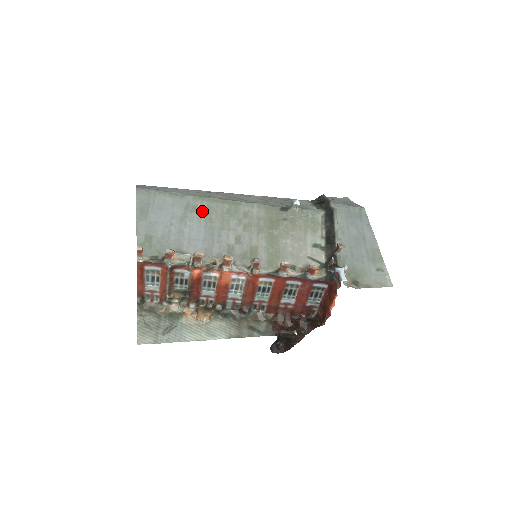
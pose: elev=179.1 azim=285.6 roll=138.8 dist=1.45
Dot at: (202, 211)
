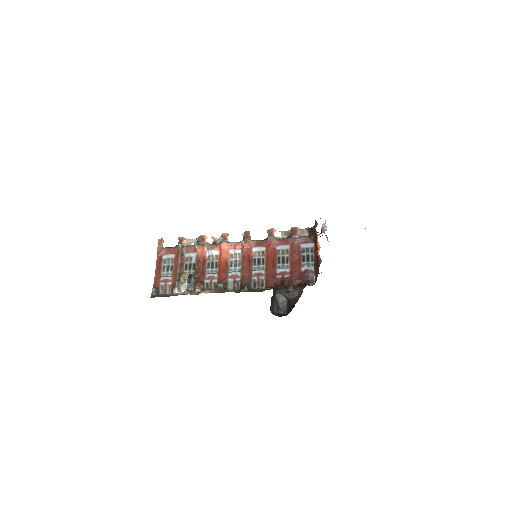
Dot at: occluded
